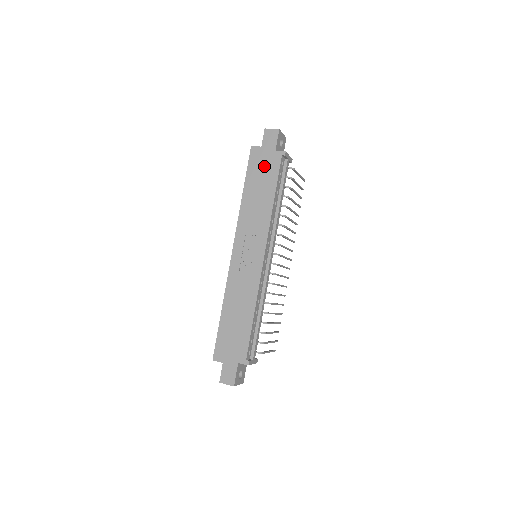
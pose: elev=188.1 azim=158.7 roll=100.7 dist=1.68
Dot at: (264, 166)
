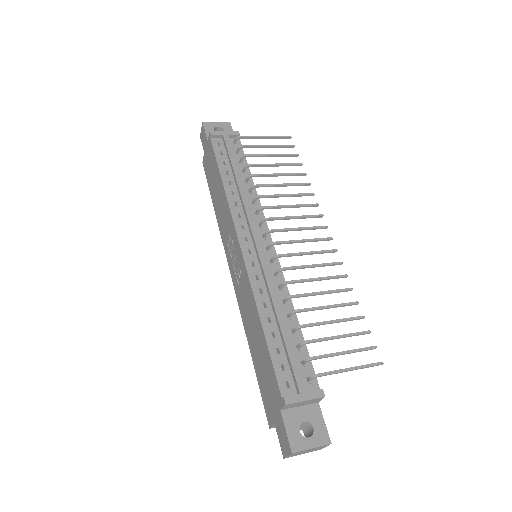
Dot at: (210, 165)
